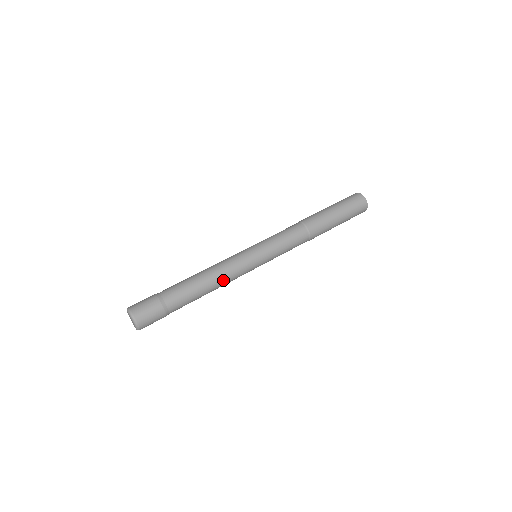
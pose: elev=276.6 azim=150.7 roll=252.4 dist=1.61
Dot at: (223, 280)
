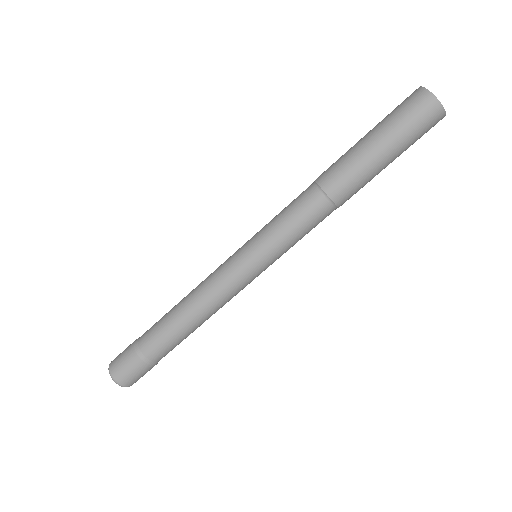
Dot at: (205, 303)
